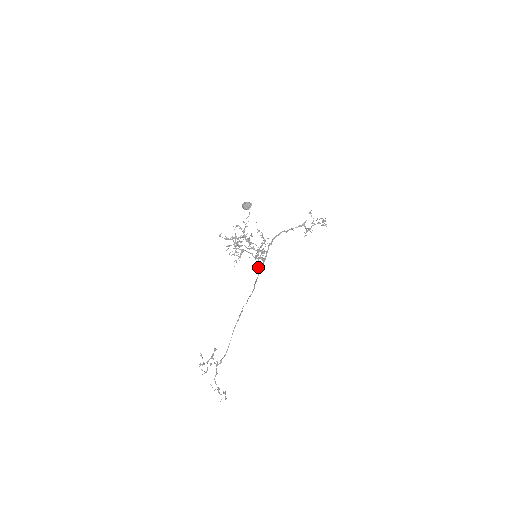
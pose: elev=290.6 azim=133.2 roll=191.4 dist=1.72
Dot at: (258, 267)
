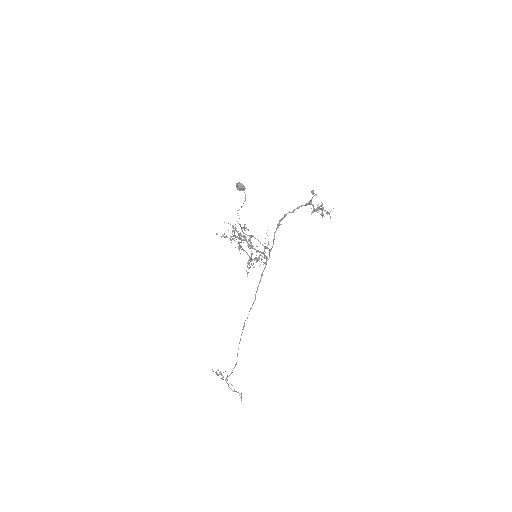
Dot at: (264, 263)
